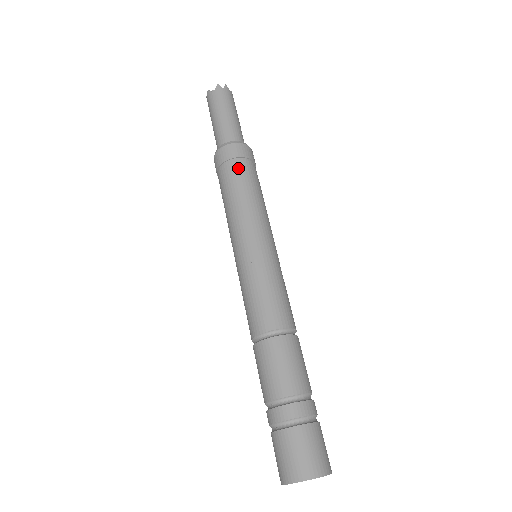
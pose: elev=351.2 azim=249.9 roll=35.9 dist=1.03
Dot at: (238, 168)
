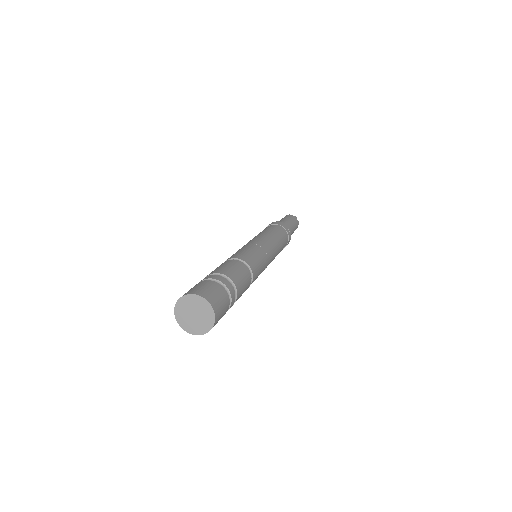
Dot at: occluded
